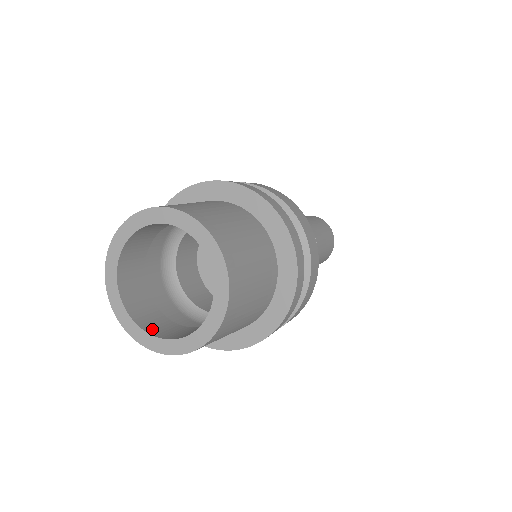
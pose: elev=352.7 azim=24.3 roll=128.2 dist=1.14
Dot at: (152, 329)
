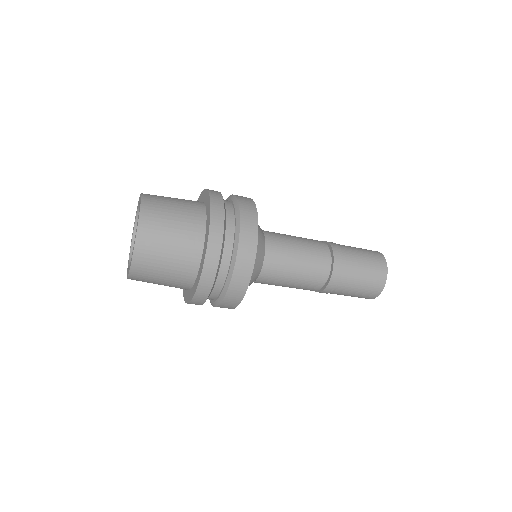
Dot at: occluded
